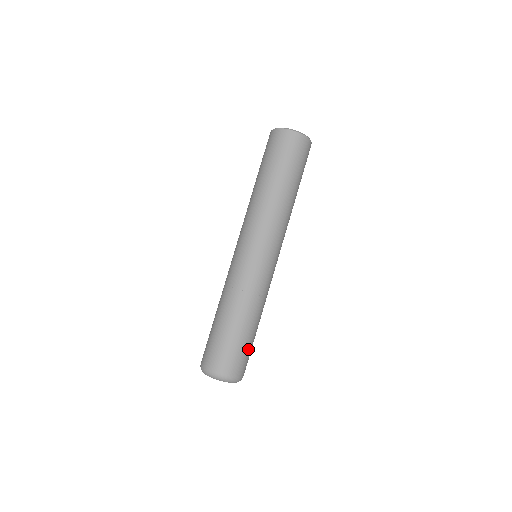
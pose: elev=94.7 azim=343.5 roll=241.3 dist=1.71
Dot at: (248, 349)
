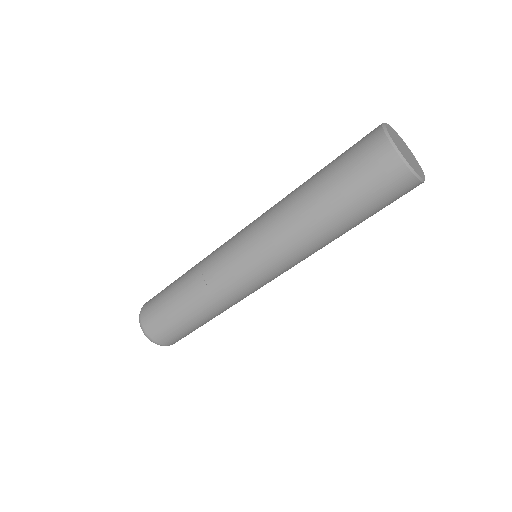
Dot at: (187, 332)
